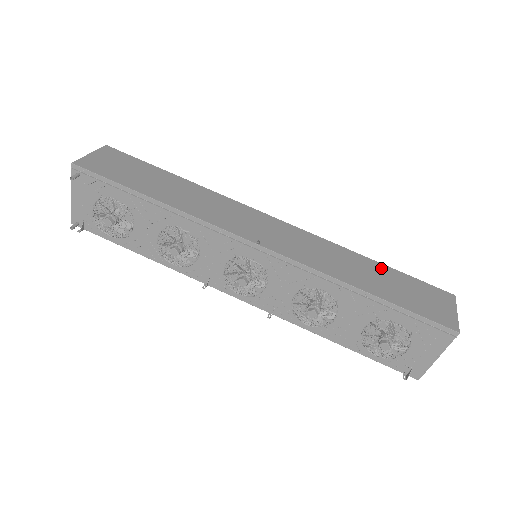
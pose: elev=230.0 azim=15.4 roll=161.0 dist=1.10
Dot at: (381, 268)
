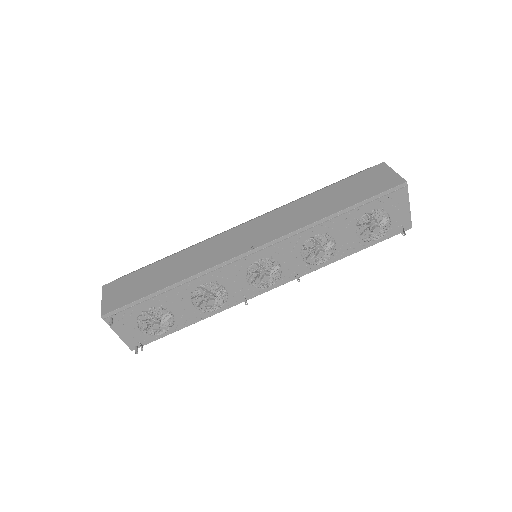
Dot at: (330, 190)
